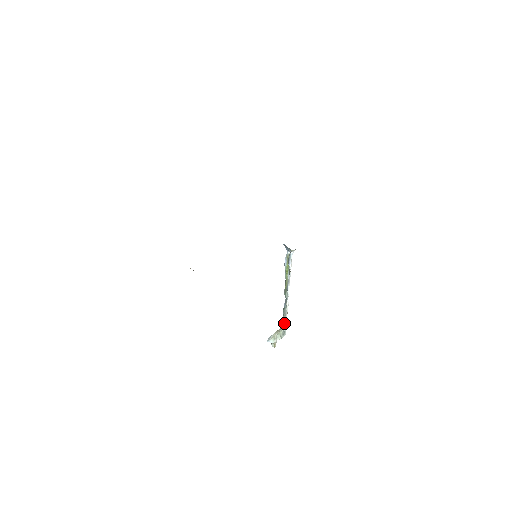
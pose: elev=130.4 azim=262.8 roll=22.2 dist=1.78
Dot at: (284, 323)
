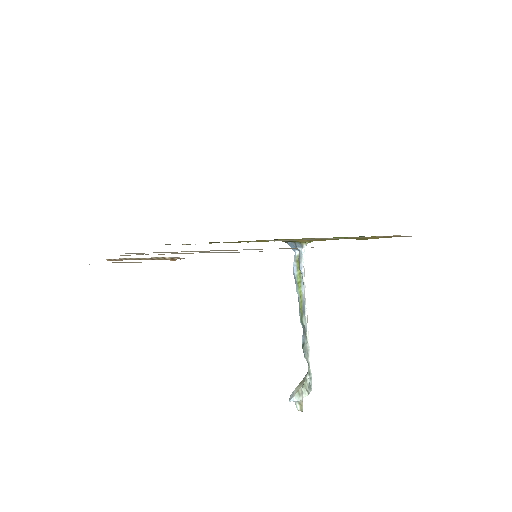
Dot at: occluded
